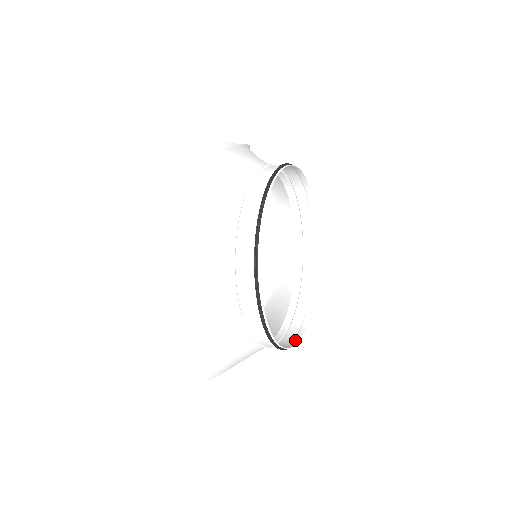
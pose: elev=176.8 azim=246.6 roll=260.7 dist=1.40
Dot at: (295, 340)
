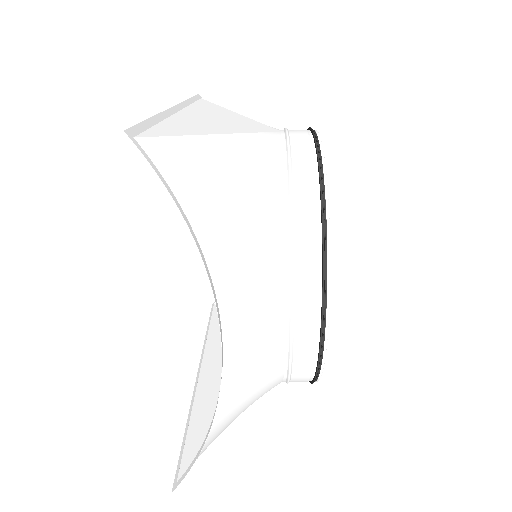
Dot at: (320, 320)
